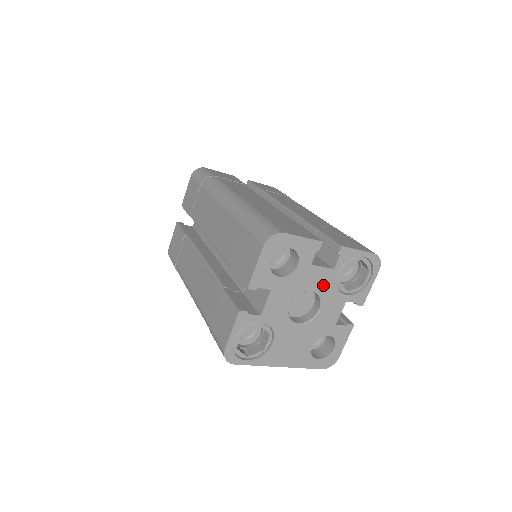
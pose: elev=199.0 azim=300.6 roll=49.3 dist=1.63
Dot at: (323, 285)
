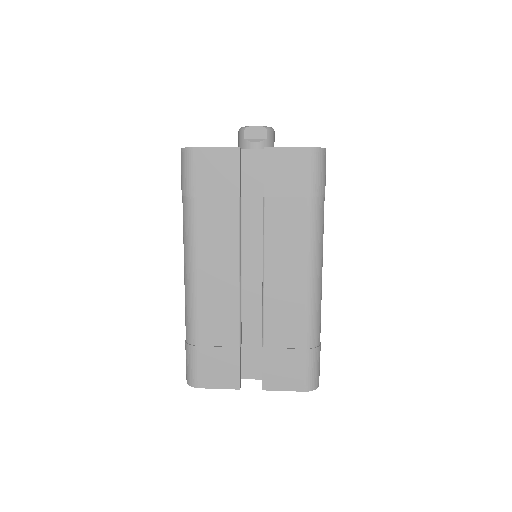
Dot at: occluded
